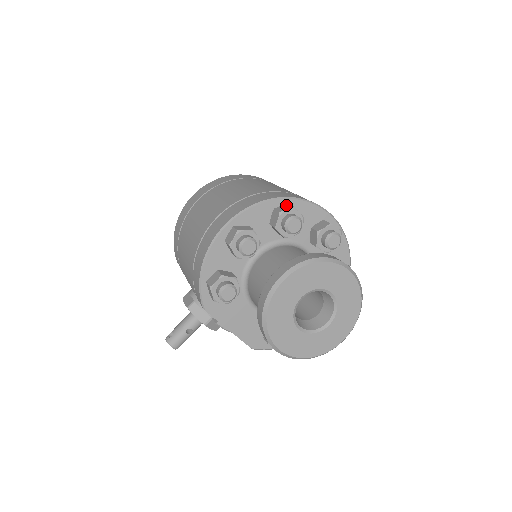
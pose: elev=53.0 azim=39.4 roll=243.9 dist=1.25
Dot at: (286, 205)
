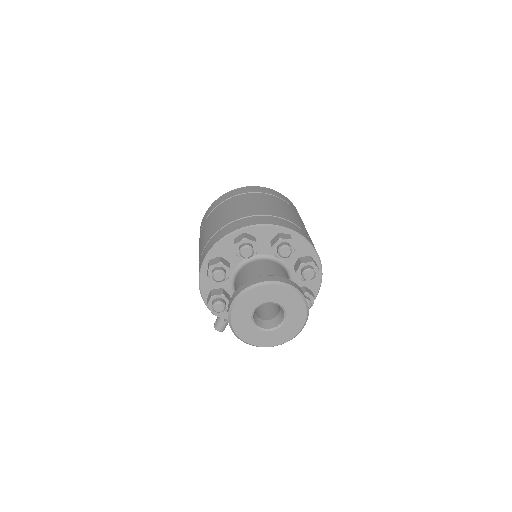
Dot at: (241, 235)
